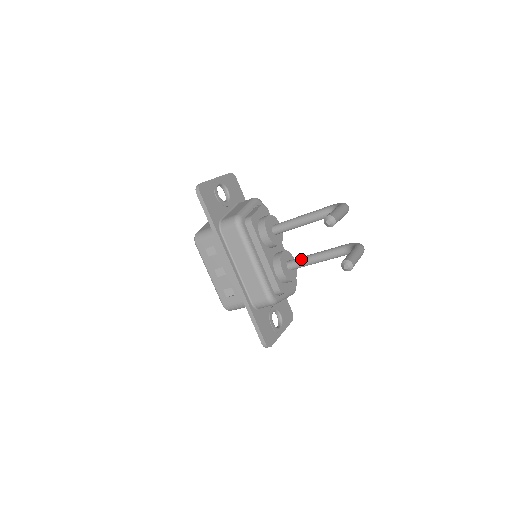
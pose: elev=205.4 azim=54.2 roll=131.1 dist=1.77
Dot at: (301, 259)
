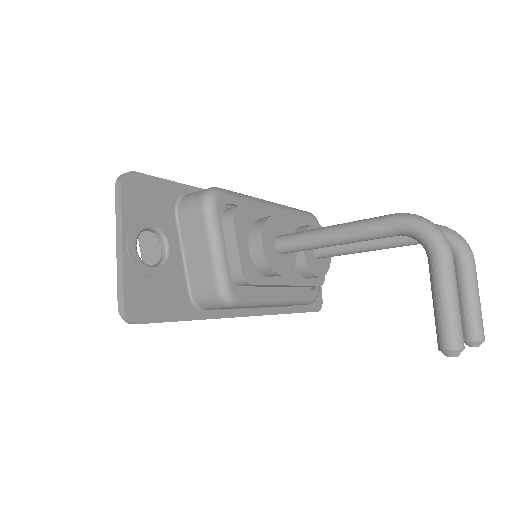
Dot at: (341, 252)
